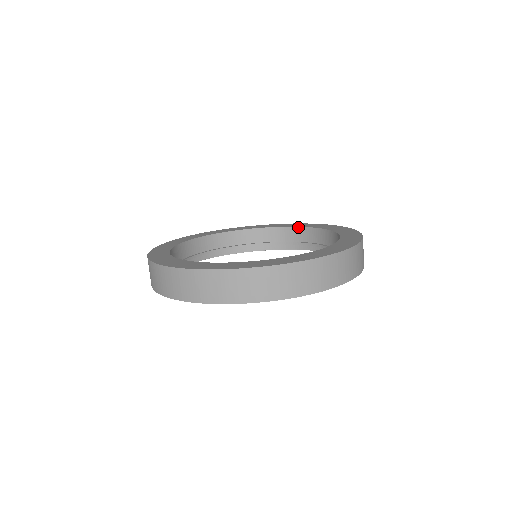
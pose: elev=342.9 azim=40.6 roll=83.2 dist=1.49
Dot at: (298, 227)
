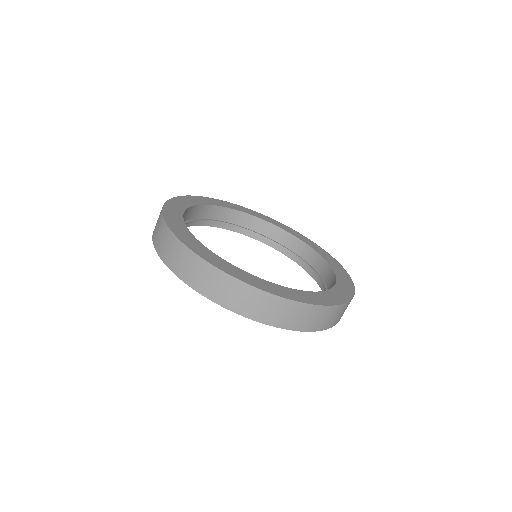
Dot at: (293, 235)
